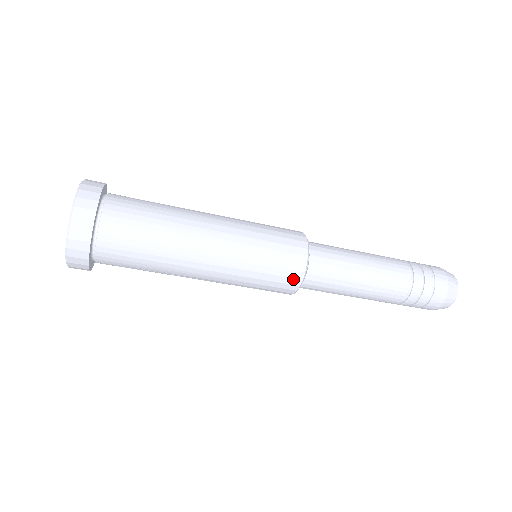
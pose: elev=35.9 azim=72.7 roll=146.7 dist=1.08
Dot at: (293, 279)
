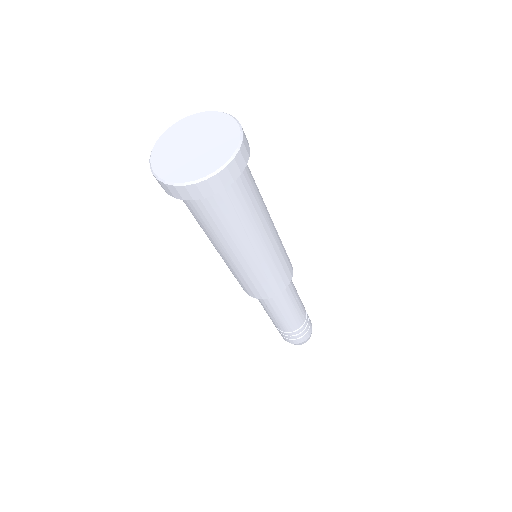
Dot at: (290, 274)
